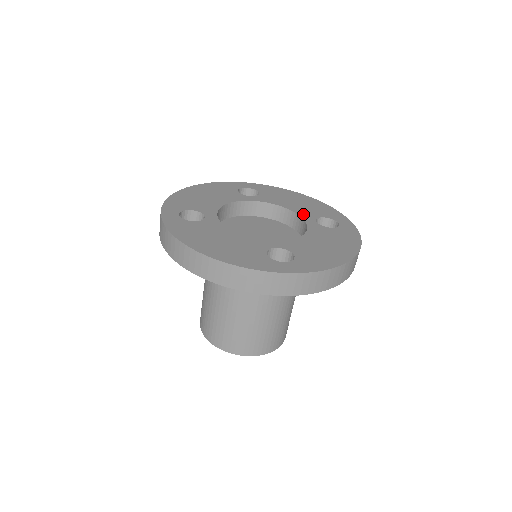
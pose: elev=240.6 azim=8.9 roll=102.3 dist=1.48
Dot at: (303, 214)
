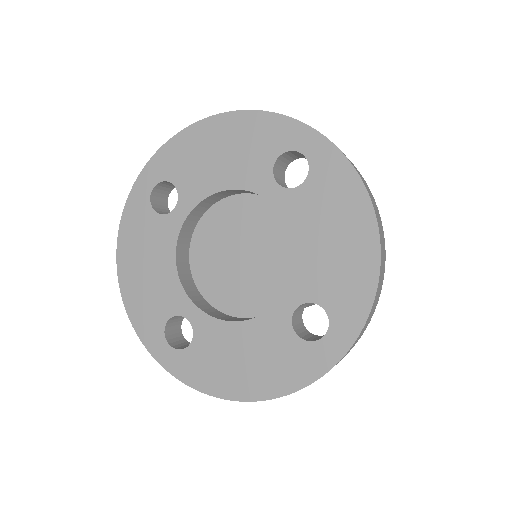
Dot at: (299, 280)
